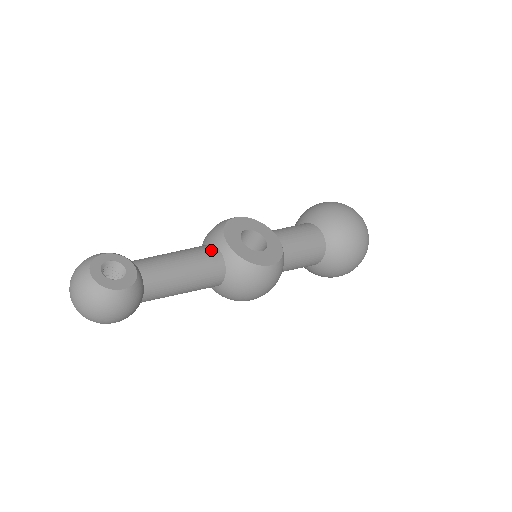
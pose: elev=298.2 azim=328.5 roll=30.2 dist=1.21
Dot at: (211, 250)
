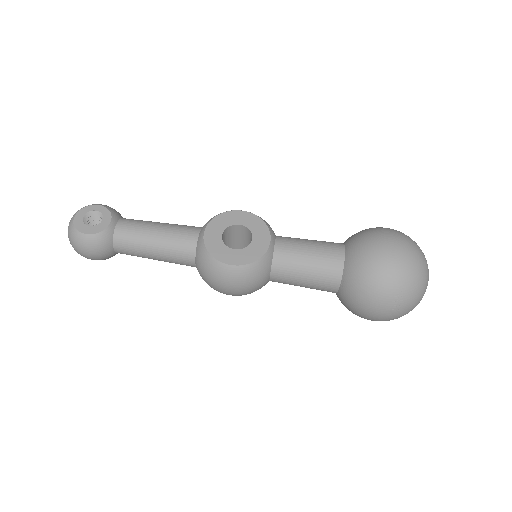
Dot at: (191, 232)
